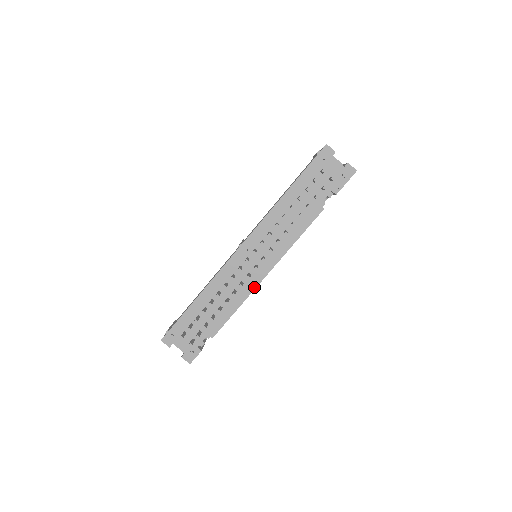
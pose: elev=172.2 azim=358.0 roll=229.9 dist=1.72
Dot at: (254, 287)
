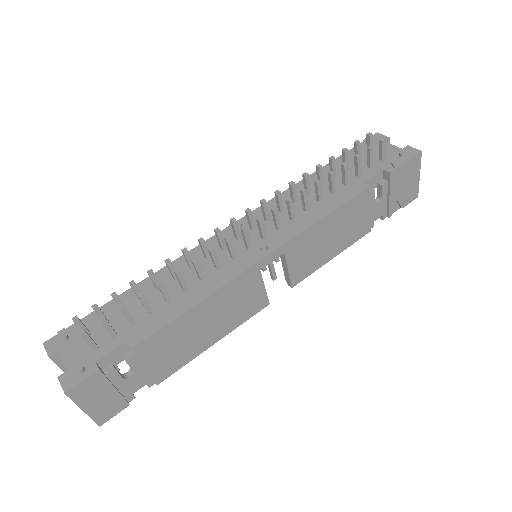
Dot at: (236, 274)
